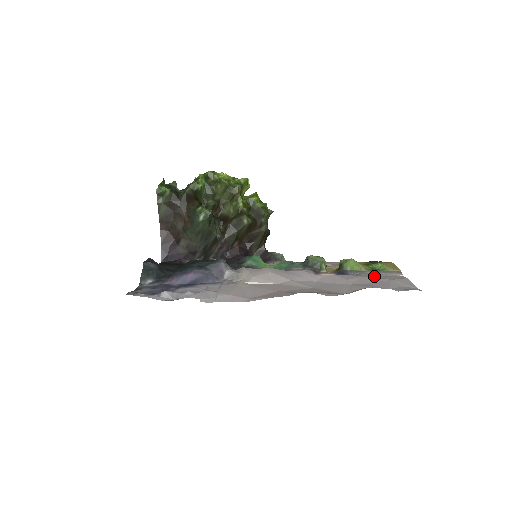
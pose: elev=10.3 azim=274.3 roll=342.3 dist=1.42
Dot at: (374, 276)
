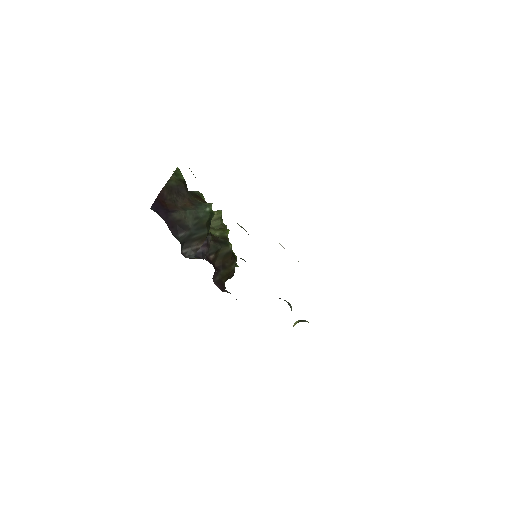
Dot at: occluded
